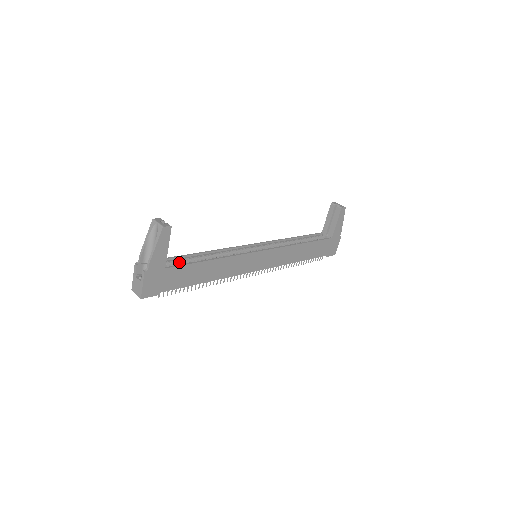
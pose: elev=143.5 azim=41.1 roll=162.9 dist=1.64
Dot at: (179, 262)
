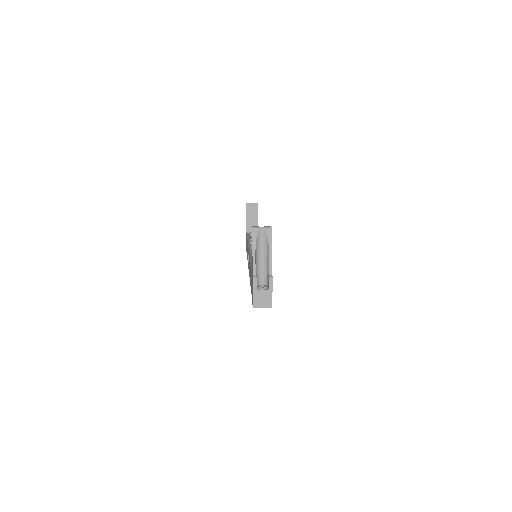
Dot at: occluded
